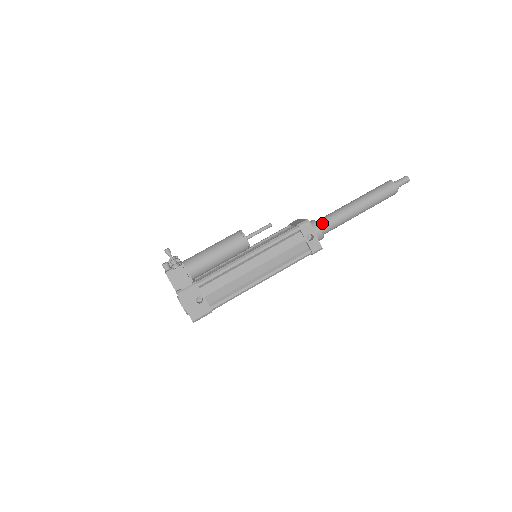
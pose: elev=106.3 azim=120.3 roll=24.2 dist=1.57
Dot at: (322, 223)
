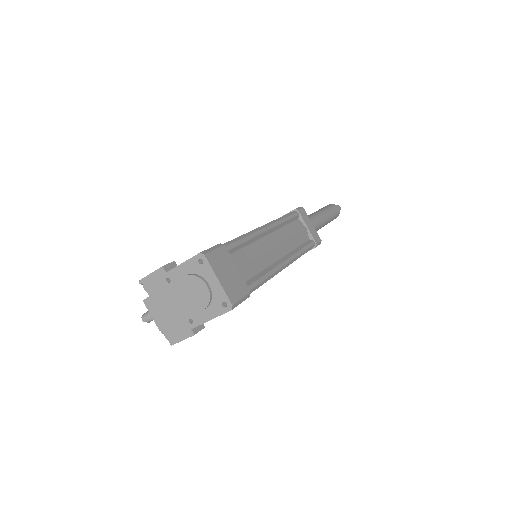
Dot at: occluded
